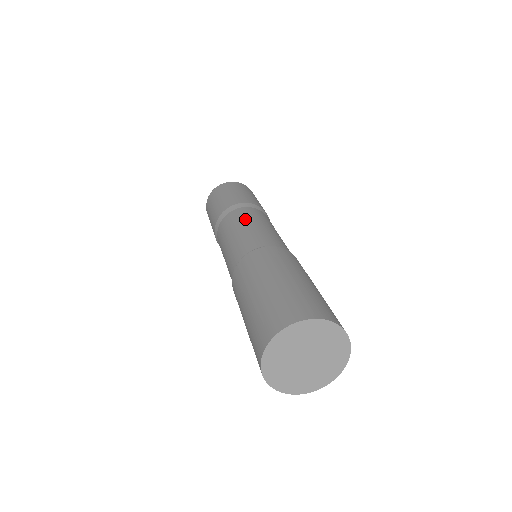
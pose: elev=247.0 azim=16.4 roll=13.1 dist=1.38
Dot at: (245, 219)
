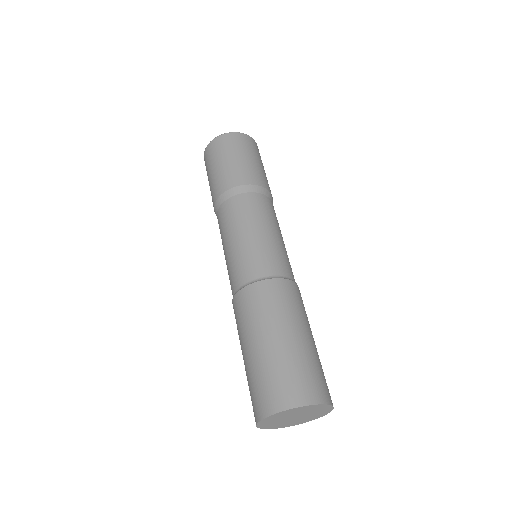
Dot at: (272, 220)
